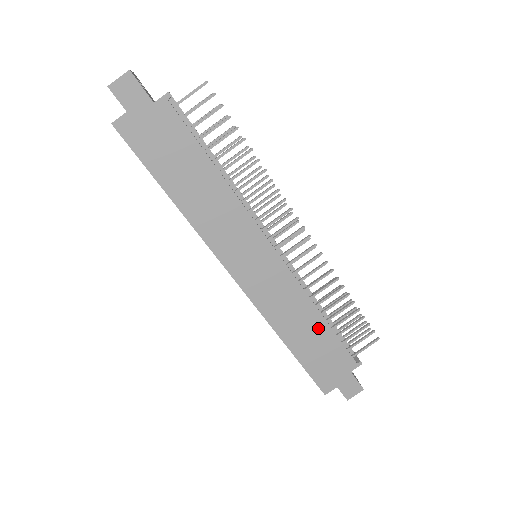
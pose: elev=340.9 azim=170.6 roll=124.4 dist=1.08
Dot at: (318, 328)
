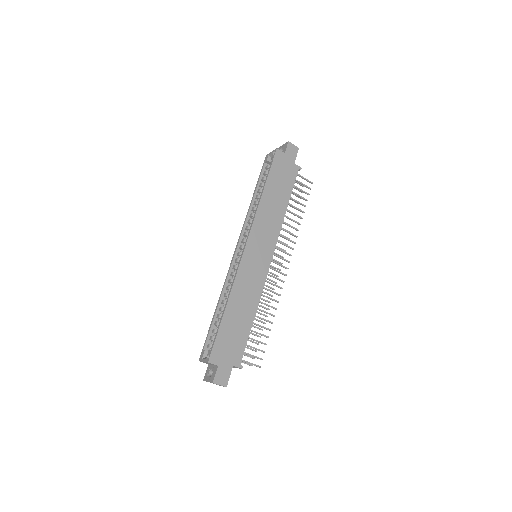
Dot at: (247, 319)
